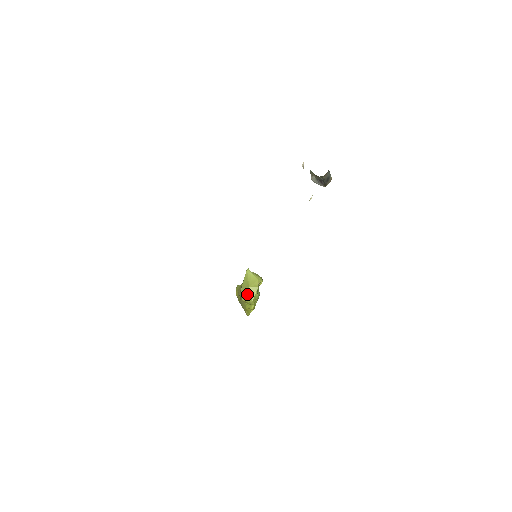
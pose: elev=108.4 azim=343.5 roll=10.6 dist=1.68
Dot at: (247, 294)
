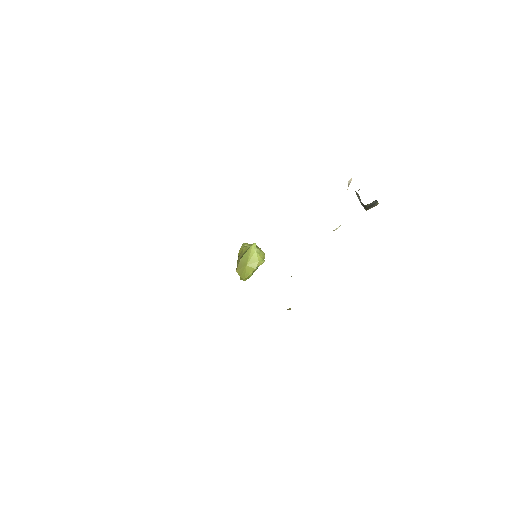
Dot at: (242, 270)
